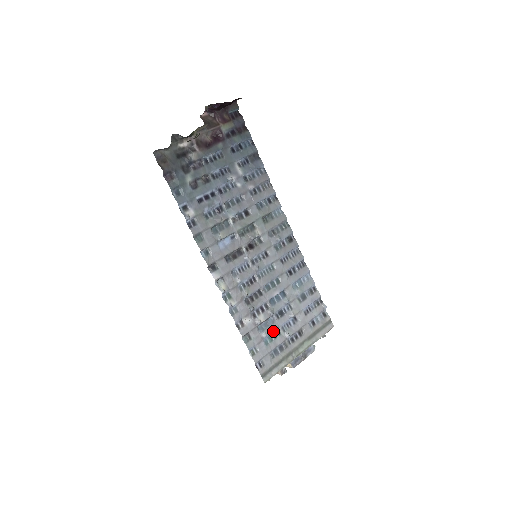
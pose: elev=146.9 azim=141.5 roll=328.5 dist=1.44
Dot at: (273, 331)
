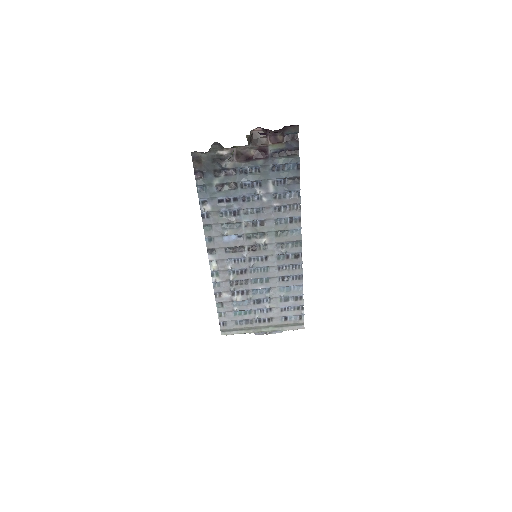
Dot at: (245, 310)
